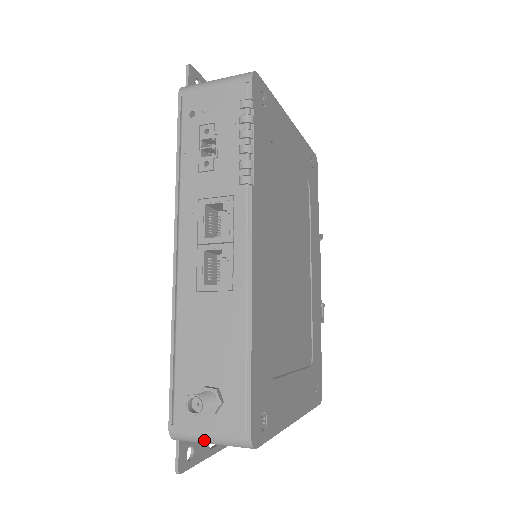
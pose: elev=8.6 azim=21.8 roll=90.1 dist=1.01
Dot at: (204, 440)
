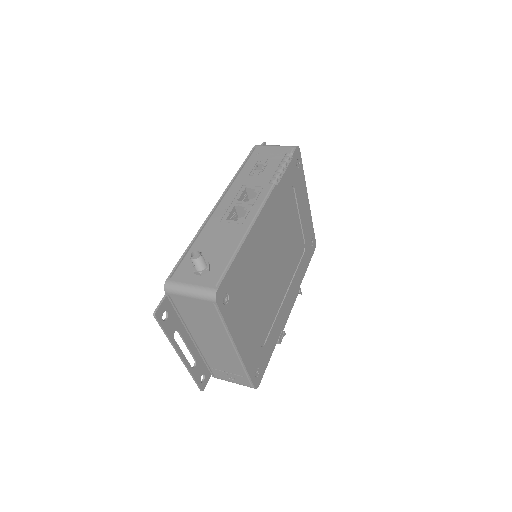
Dot at: (186, 289)
